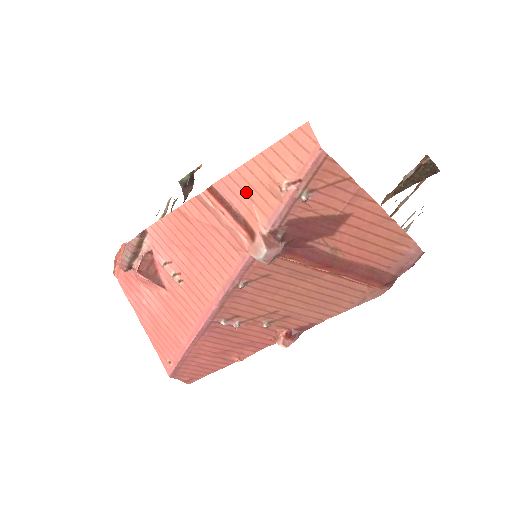
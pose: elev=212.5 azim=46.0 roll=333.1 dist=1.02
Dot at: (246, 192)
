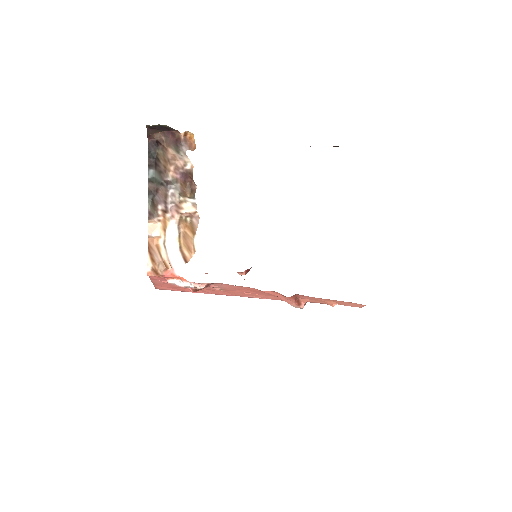
Dot at: (312, 299)
